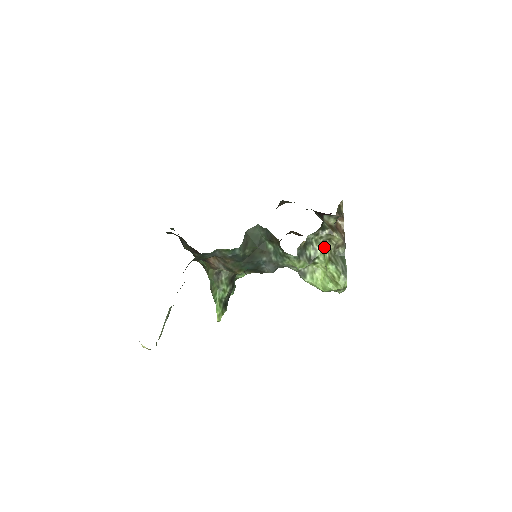
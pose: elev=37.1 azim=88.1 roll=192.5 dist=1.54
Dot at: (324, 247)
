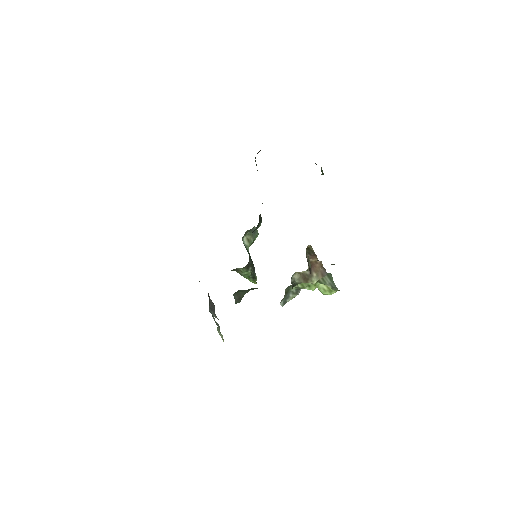
Dot at: occluded
